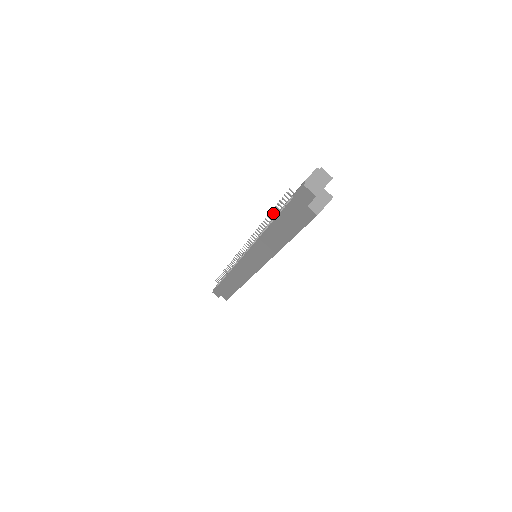
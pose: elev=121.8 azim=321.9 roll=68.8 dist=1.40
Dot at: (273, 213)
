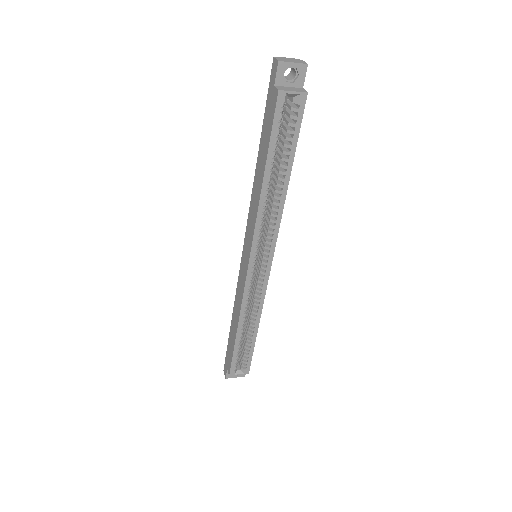
Dot at: occluded
